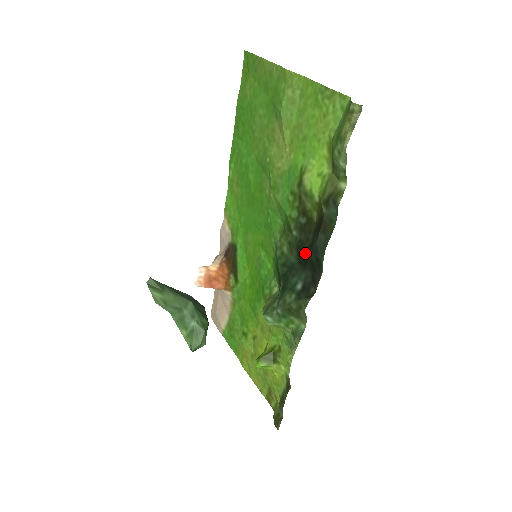
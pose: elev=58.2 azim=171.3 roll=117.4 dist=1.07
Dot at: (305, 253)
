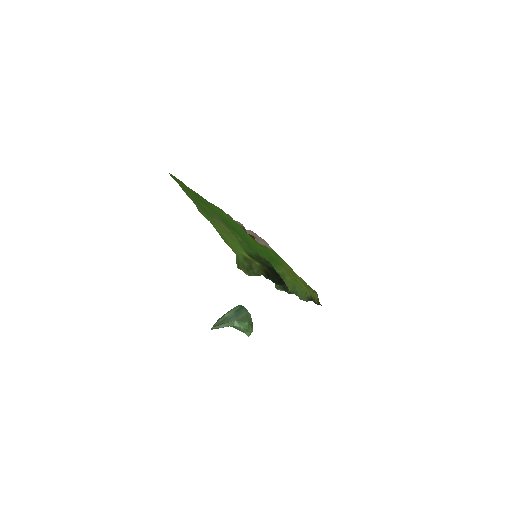
Dot at: (273, 275)
